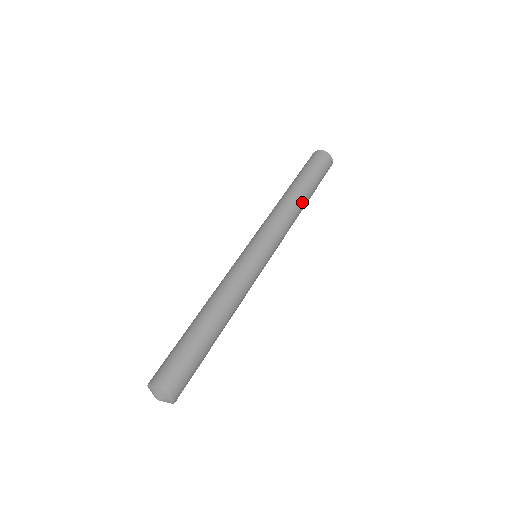
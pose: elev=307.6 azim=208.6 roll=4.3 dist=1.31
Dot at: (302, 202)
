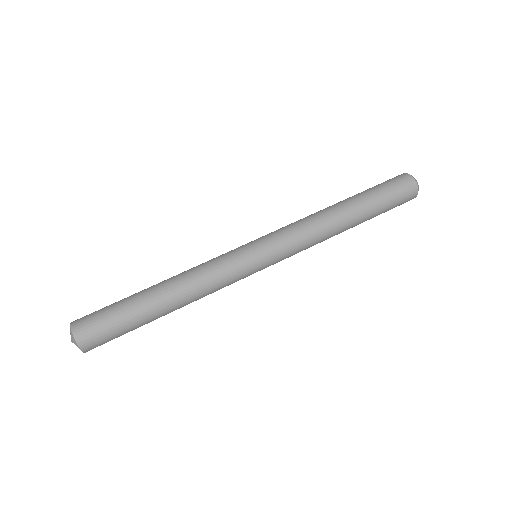
Dot at: (344, 225)
